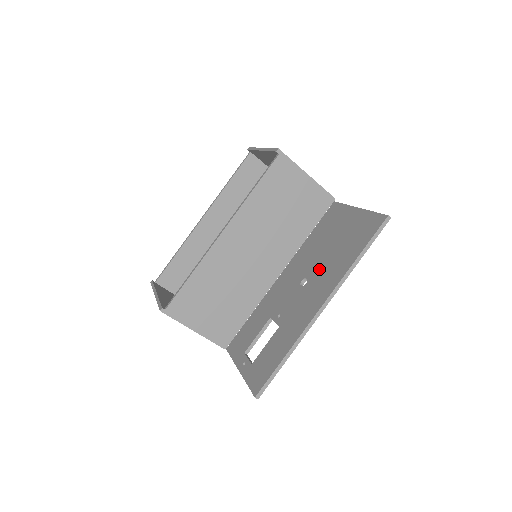
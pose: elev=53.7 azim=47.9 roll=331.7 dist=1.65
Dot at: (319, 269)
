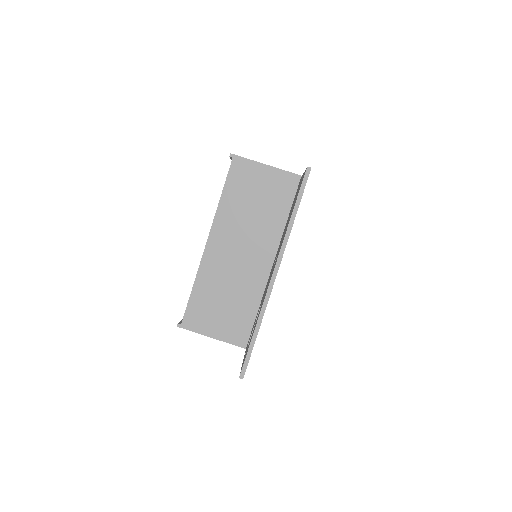
Dot at: occluded
